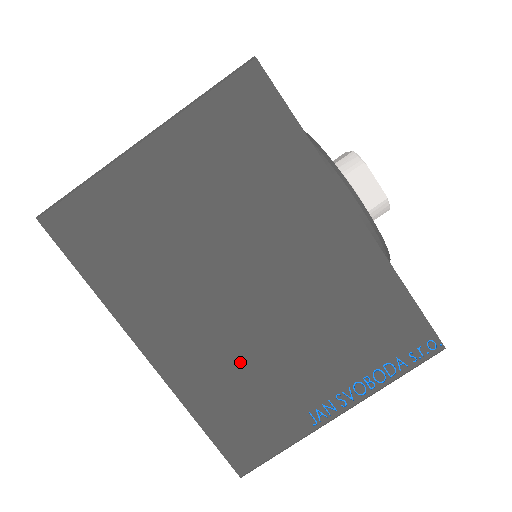
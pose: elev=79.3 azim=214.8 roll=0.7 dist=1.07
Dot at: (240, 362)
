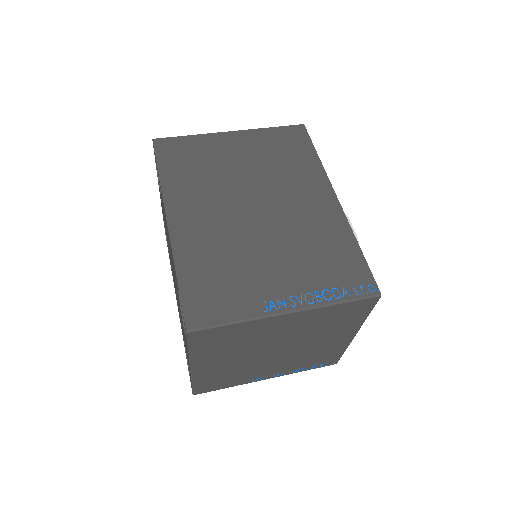
Dot at: (229, 248)
